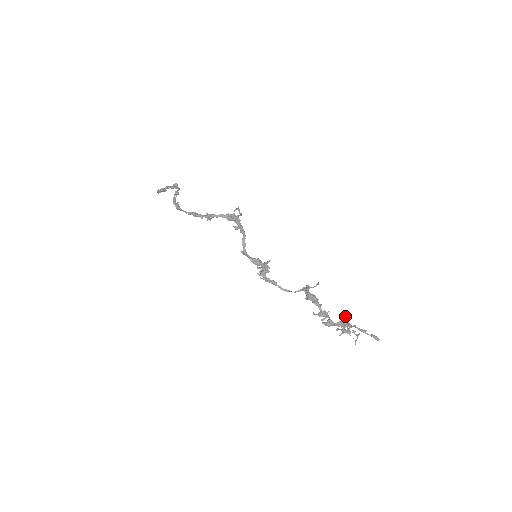
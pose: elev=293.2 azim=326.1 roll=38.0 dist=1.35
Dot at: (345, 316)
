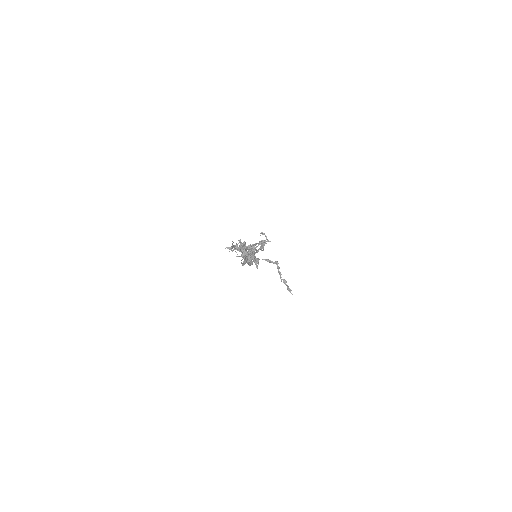
Dot at: (240, 239)
